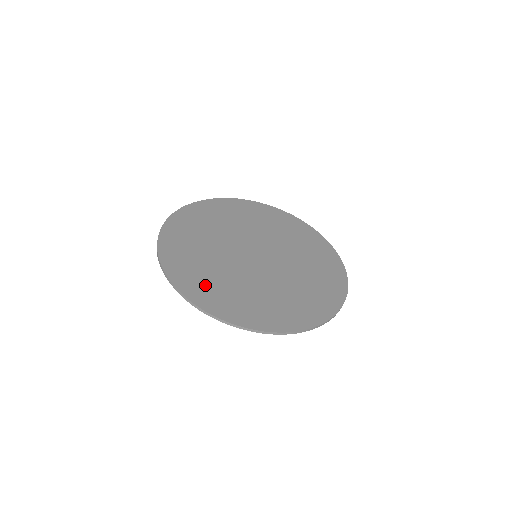
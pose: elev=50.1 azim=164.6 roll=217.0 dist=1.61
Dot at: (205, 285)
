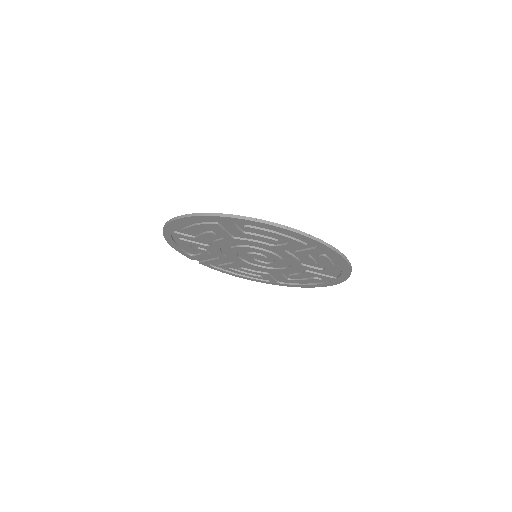
Dot at: occluded
